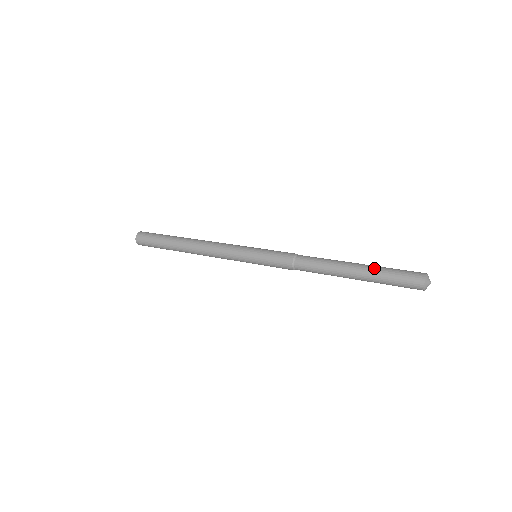
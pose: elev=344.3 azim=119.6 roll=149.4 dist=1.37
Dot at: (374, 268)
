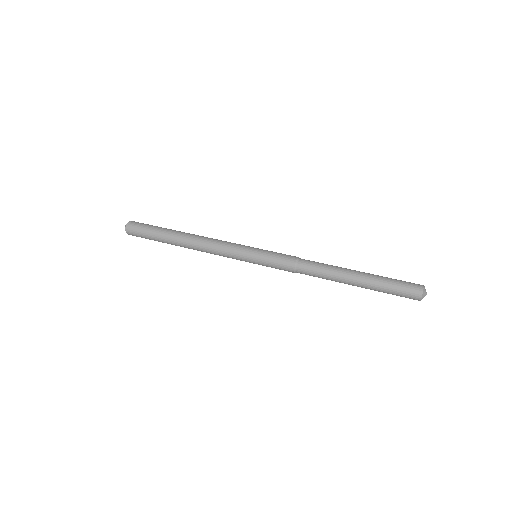
Dot at: (375, 276)
